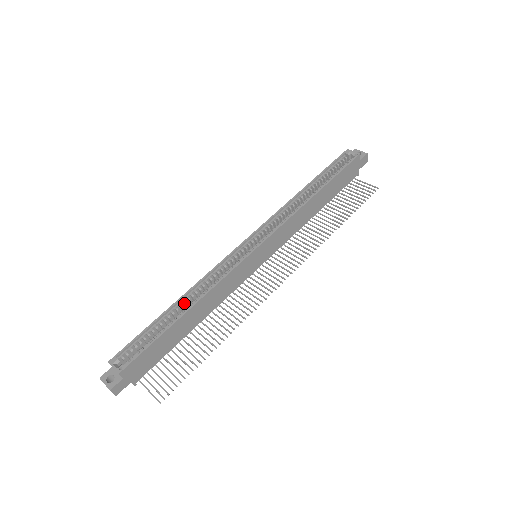
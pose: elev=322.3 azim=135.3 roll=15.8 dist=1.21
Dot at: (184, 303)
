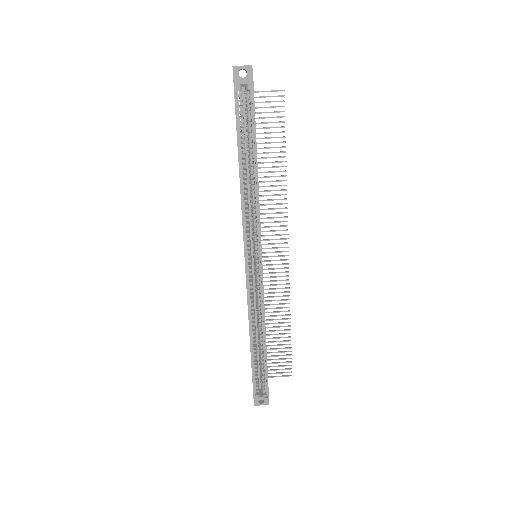
Dot at: (255, 336)
